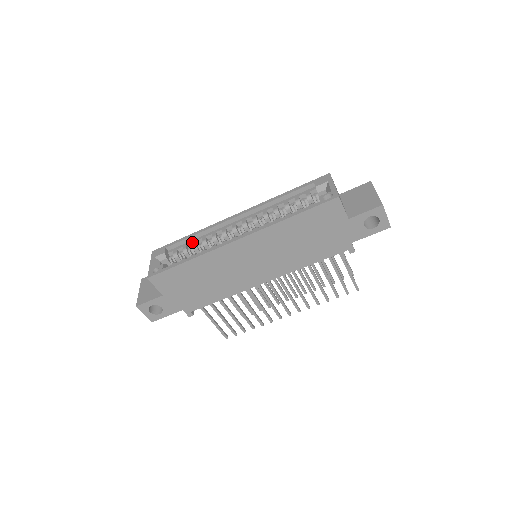
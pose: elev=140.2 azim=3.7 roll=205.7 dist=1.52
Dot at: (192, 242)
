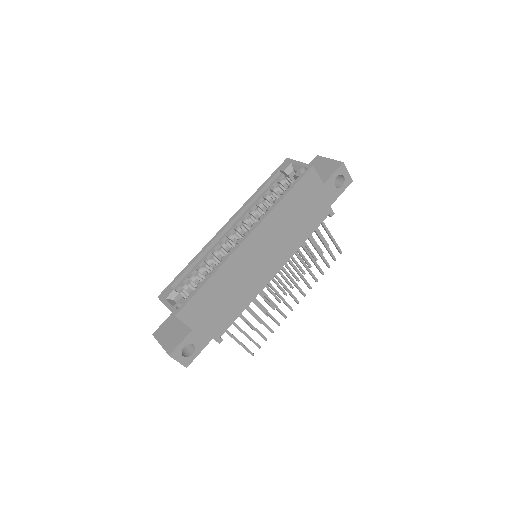
Dot at: (195, 268)
